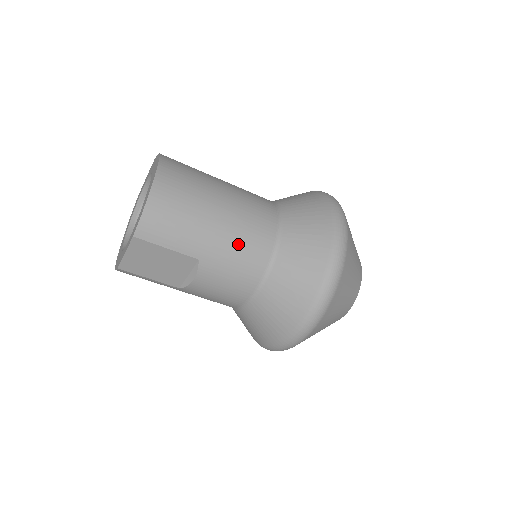
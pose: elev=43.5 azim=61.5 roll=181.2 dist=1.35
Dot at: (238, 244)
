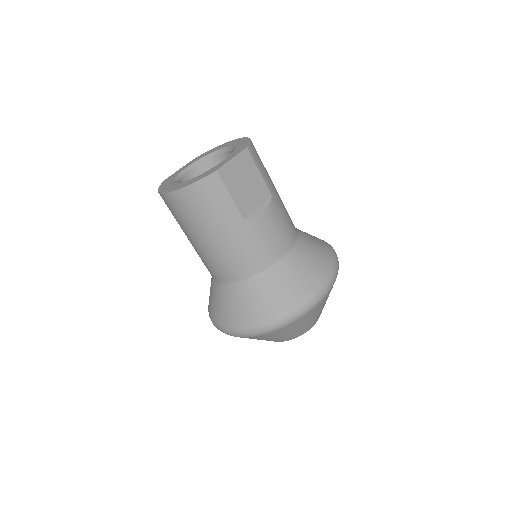
Dot at: occluded
